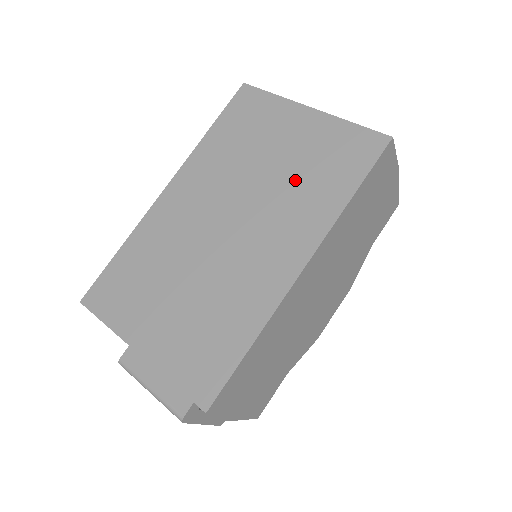
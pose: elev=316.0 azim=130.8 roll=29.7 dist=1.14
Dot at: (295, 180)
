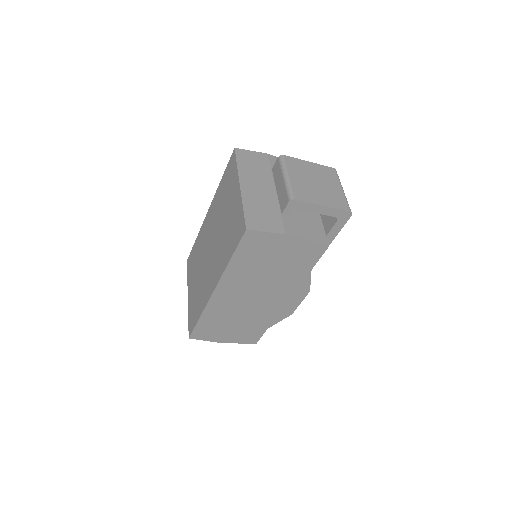
Dot at: (225, 236)
